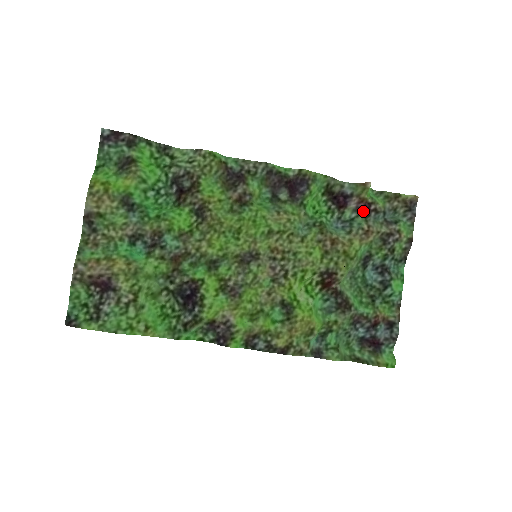
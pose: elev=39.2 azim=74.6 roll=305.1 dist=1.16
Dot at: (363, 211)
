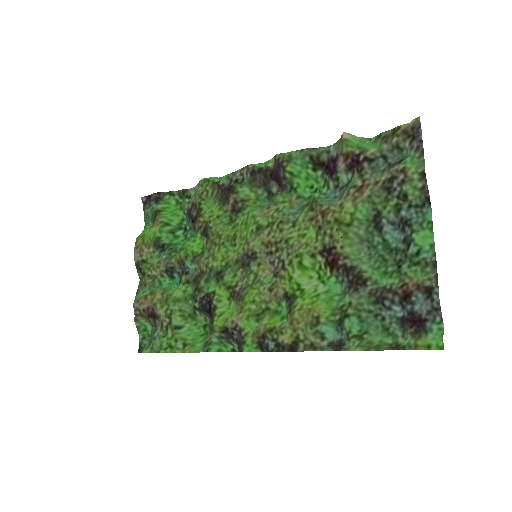
Dot at: (354, 167)
